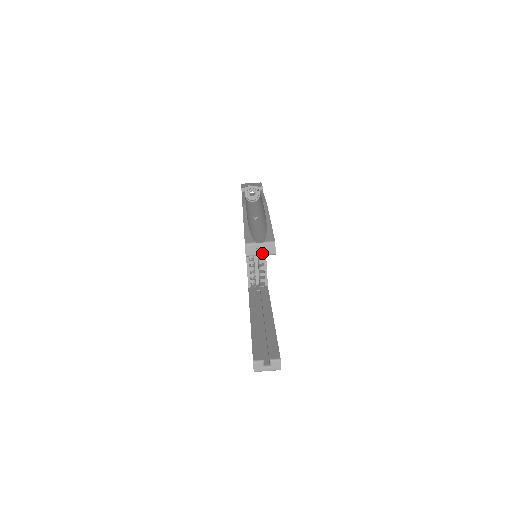
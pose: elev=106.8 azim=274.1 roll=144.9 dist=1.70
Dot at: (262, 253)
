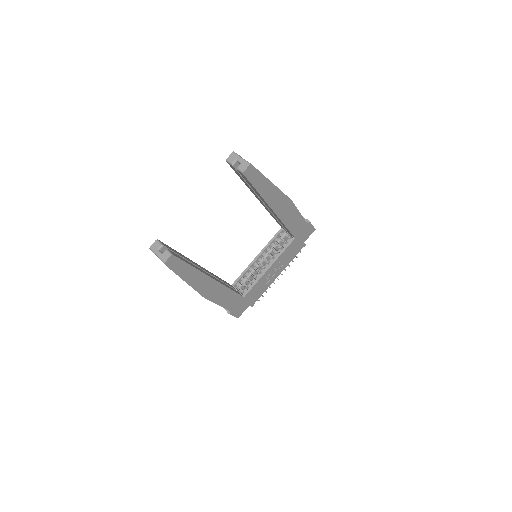
Dot at: (265, 270)
